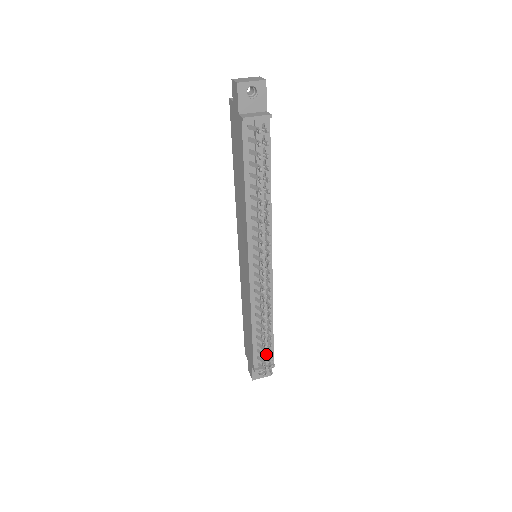
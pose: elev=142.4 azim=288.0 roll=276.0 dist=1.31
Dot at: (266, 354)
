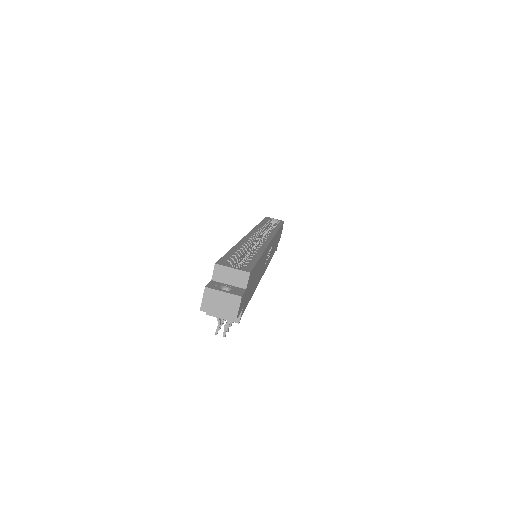
Dot at: occluded
